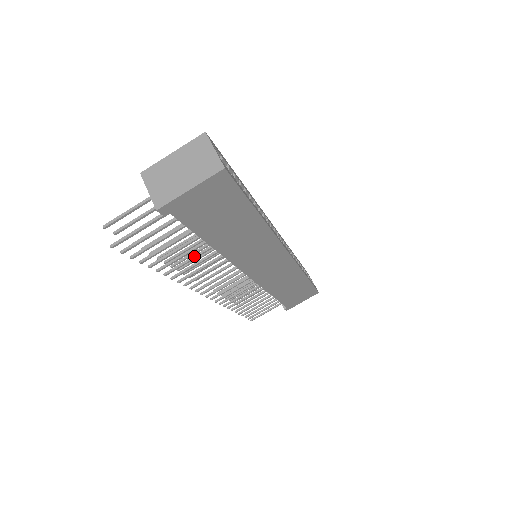
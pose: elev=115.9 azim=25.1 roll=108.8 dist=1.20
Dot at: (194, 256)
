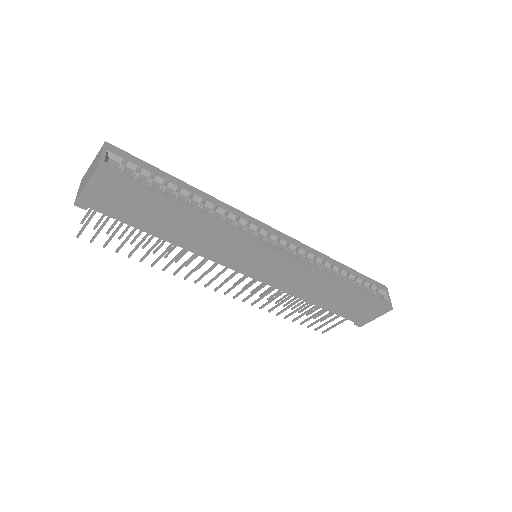
Dot at: (166, 249)
